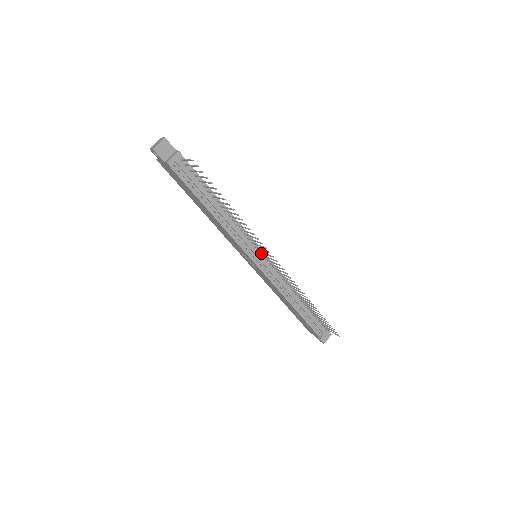
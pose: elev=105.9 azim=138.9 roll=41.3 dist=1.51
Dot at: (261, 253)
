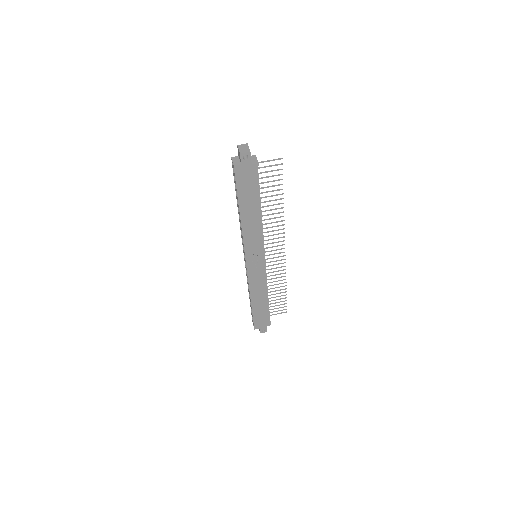
Dot at: occluded
